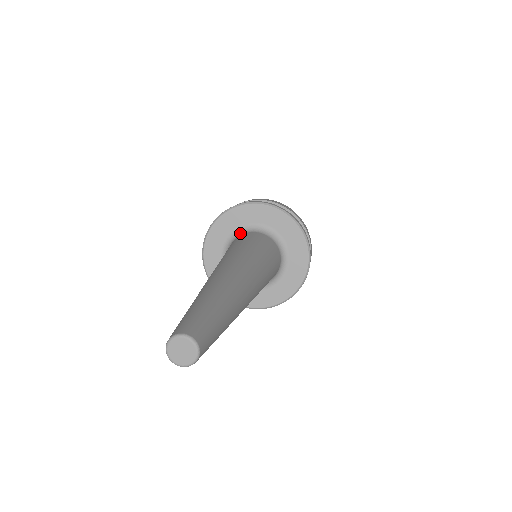
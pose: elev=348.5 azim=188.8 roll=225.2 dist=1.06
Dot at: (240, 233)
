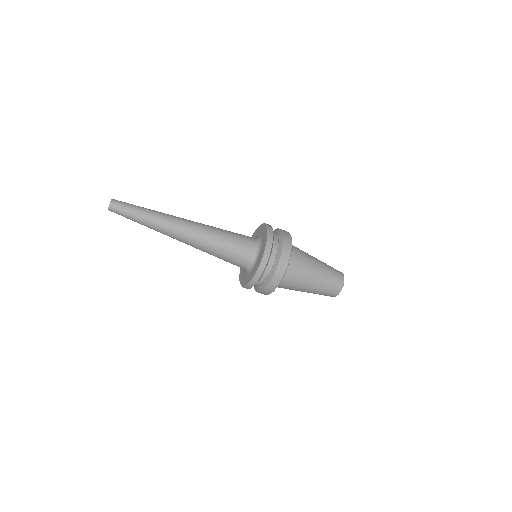
Dot at: occluded
